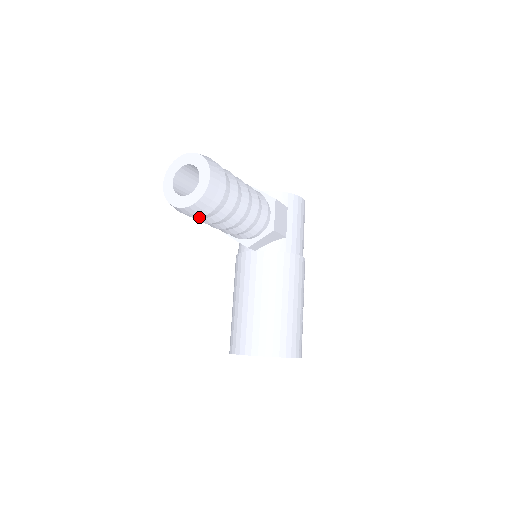
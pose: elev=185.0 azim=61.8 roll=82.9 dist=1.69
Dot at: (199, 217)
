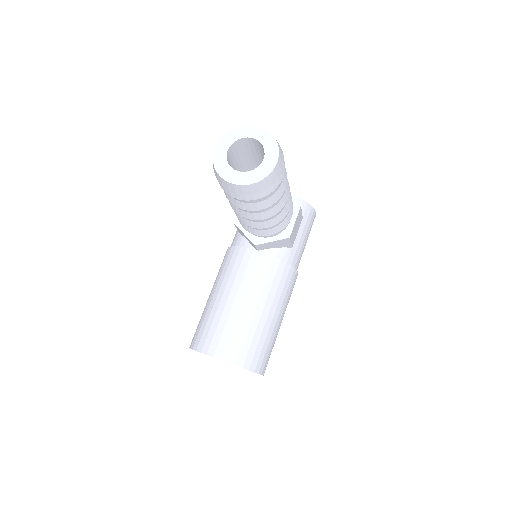
Dot at: occluded
